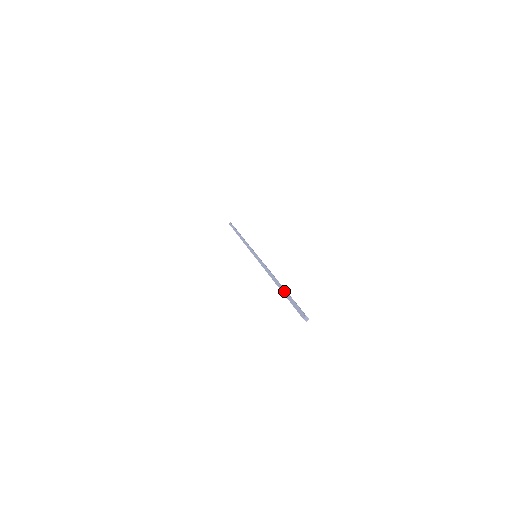
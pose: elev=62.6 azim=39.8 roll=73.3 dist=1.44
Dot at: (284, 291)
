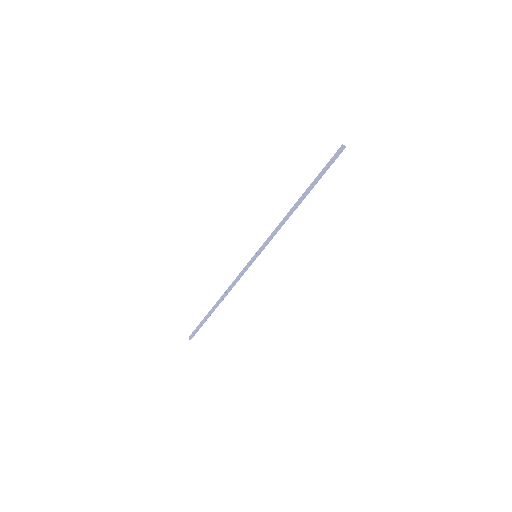
Dot at: (311, 184)
